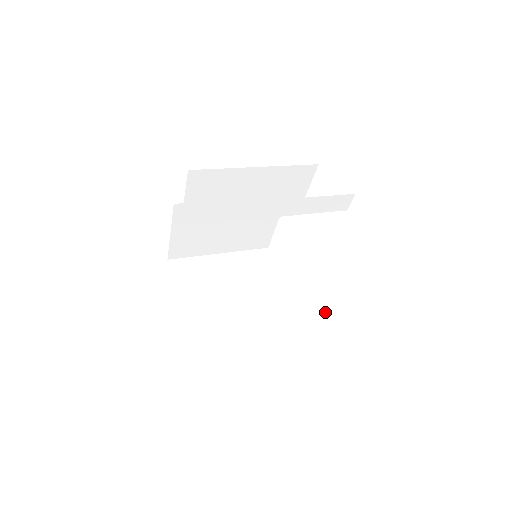
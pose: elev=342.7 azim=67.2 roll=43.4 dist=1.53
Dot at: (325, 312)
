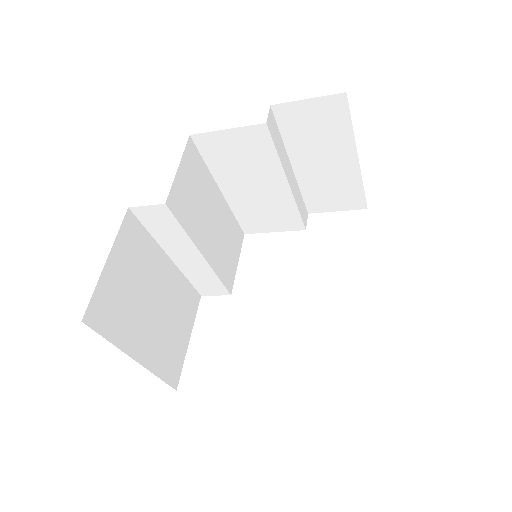
Dot at: occluded
